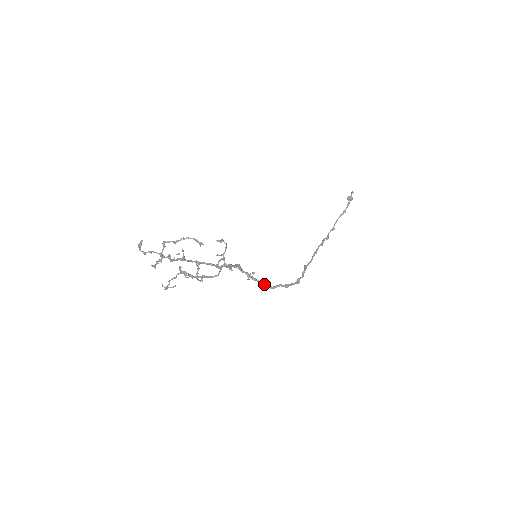
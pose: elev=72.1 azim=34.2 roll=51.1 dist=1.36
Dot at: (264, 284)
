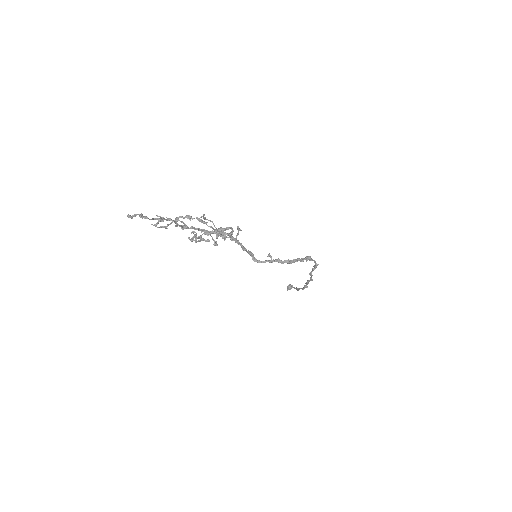
Dot at: (290, 261)
